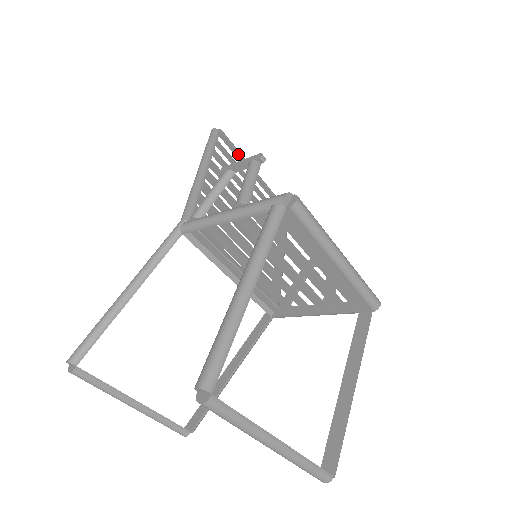
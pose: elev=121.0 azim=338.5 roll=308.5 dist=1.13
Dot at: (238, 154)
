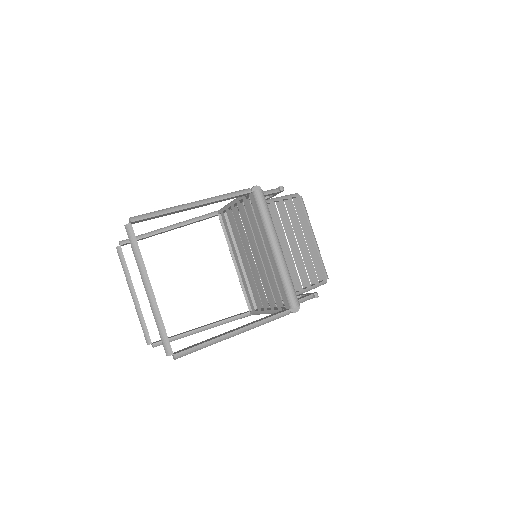
Dot at: (305, 216)
